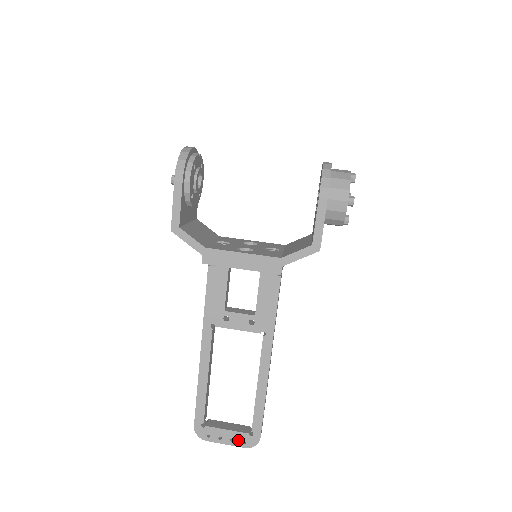
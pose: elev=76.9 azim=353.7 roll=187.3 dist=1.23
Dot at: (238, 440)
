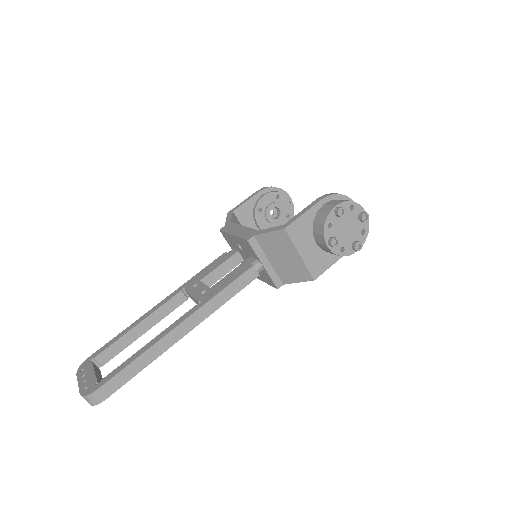
Dot at: (87, 384)
